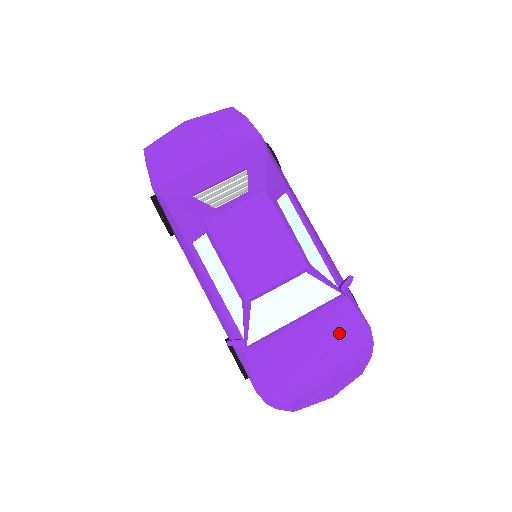
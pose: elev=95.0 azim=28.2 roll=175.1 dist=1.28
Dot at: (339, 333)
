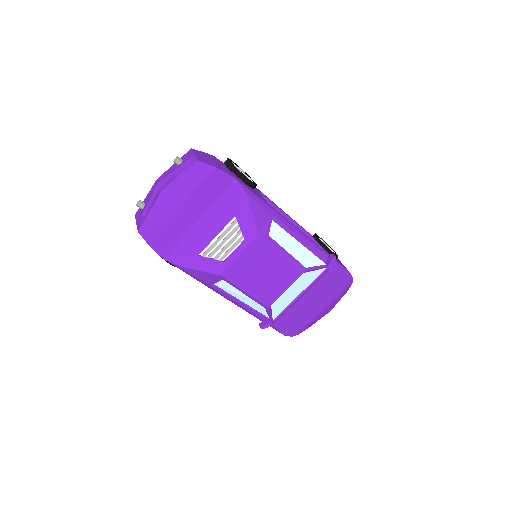
Dot at: (330, 285)
